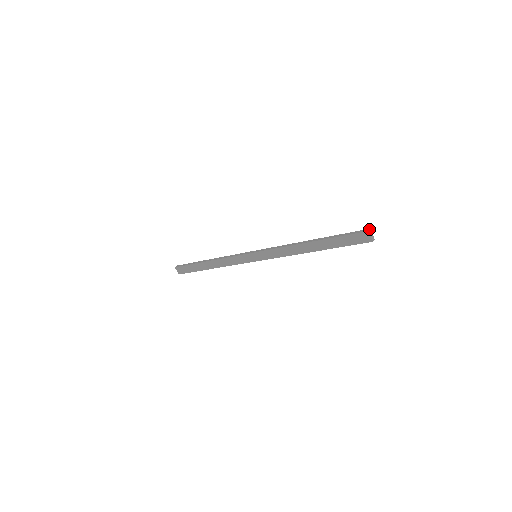
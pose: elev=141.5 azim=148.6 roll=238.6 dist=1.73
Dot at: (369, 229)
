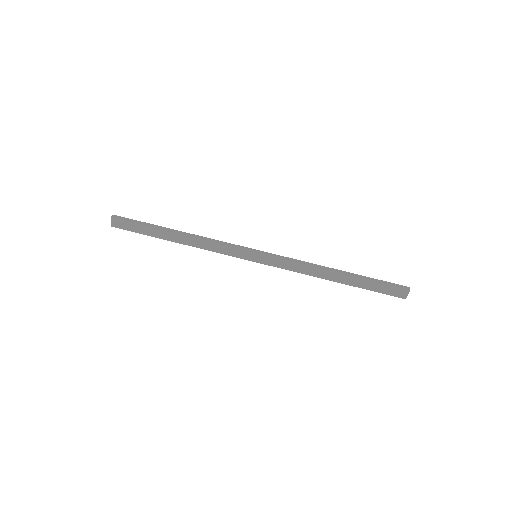
Dot at: occluded
